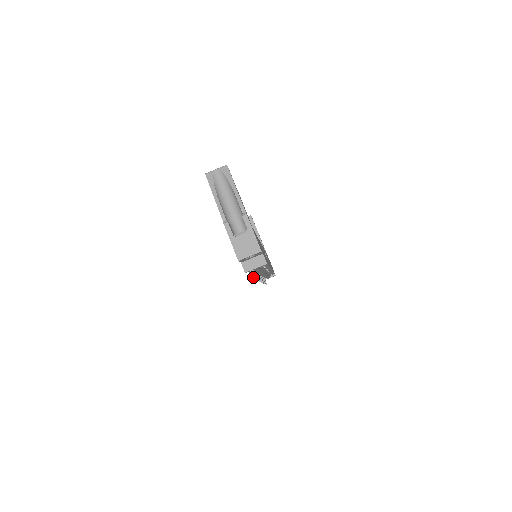
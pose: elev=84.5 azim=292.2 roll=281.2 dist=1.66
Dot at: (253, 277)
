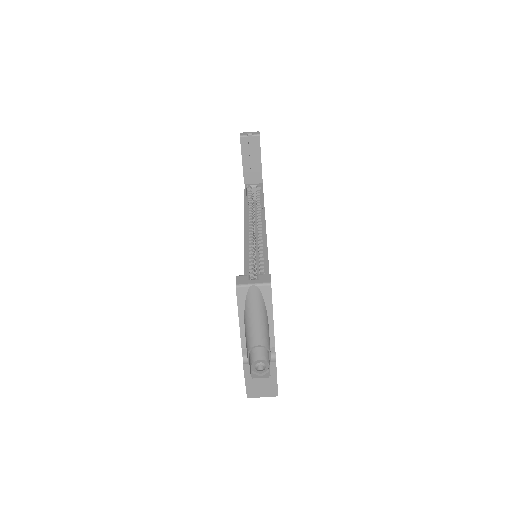
Dot at: occluded
